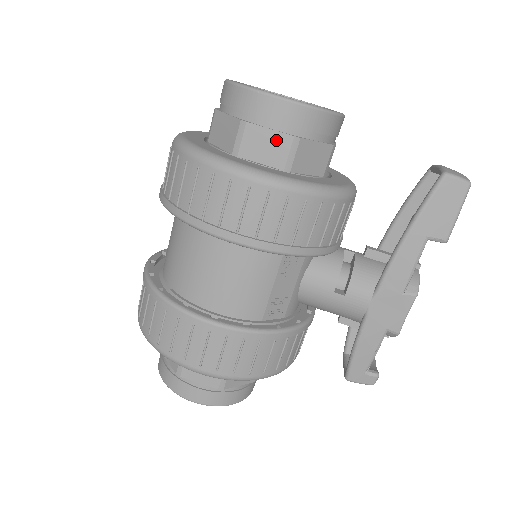
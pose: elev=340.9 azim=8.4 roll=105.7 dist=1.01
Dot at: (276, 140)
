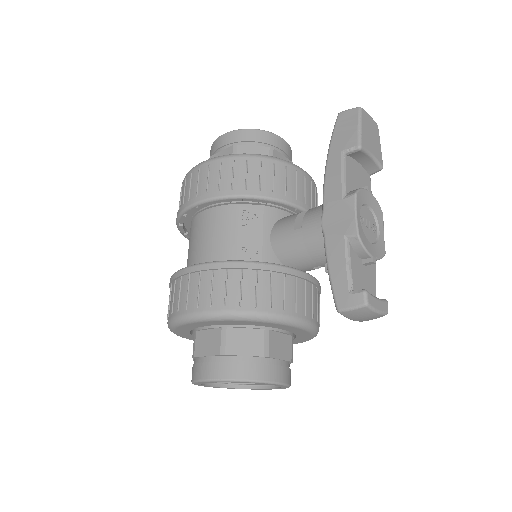
Dot at: (225, 154)
